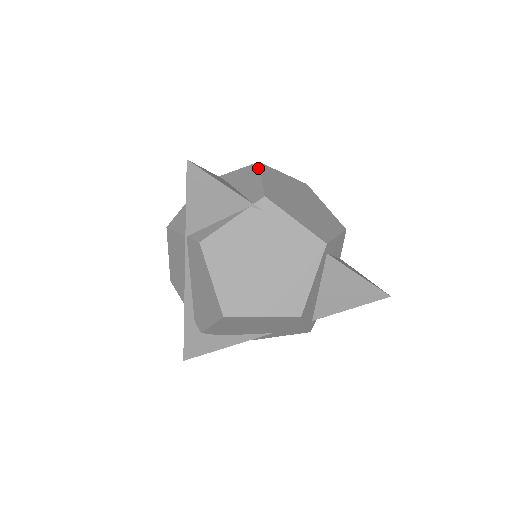
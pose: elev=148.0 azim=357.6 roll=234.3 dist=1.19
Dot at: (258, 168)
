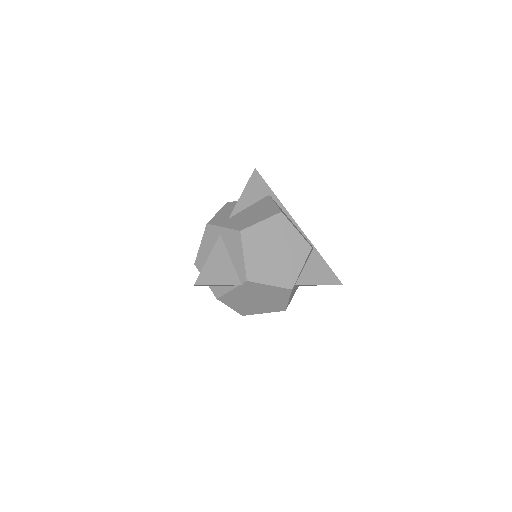
Dot at: (240, 241)
